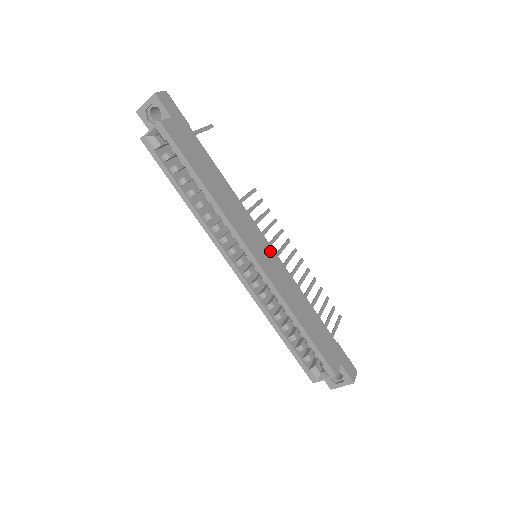
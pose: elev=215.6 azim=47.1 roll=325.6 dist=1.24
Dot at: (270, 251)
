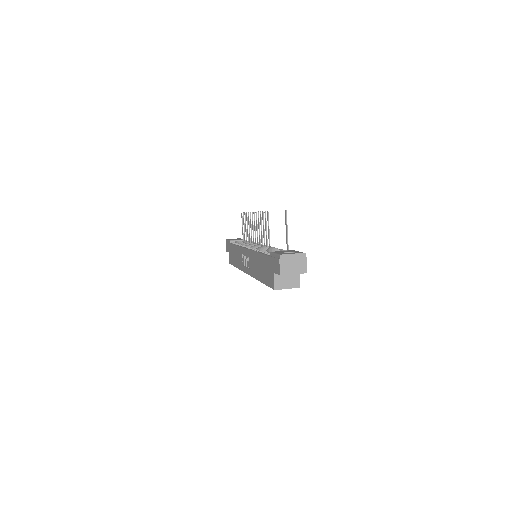
Dot at: occluded
